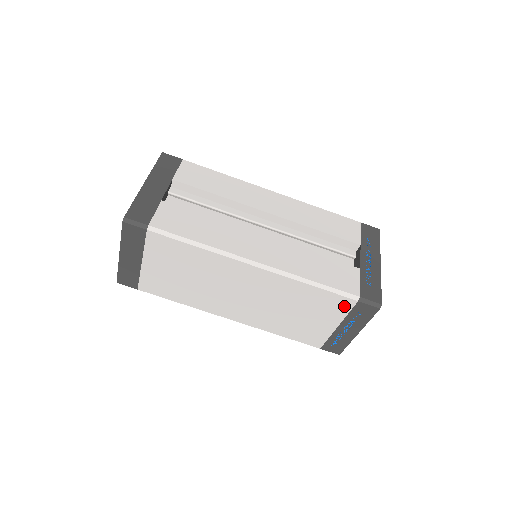
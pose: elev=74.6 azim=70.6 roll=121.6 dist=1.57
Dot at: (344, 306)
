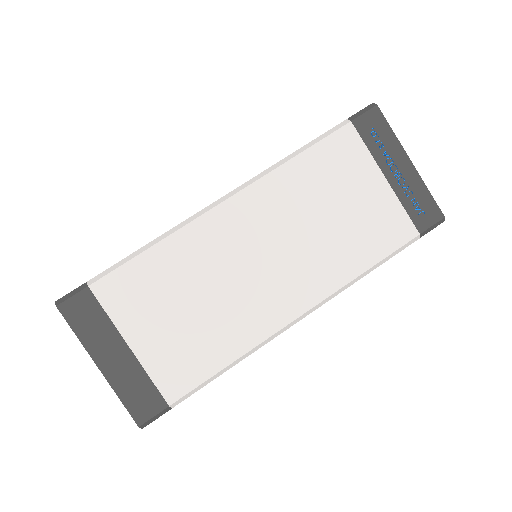
Dot at: (351, 144)
